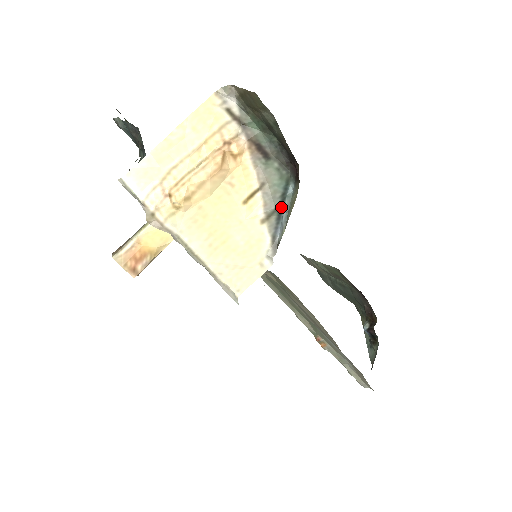
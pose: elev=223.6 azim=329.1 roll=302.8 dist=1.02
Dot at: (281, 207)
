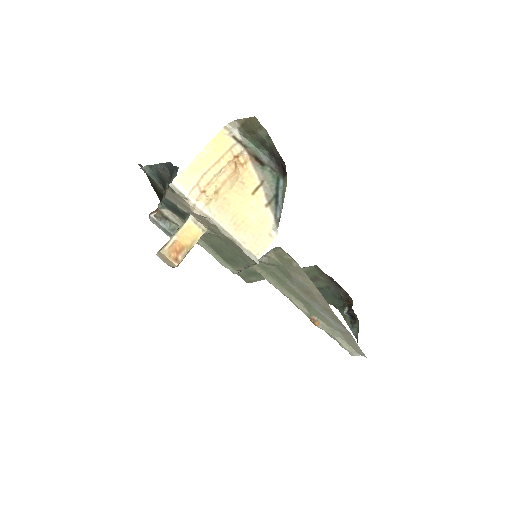
Dot at: (277, 196)
